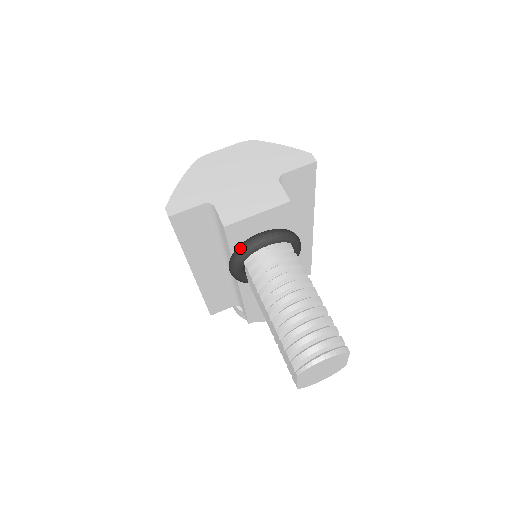
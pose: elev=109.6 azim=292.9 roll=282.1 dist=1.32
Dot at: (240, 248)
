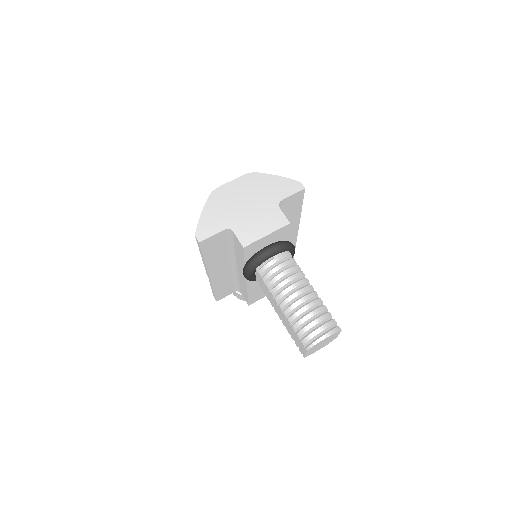
Dot at: (253, 259)
